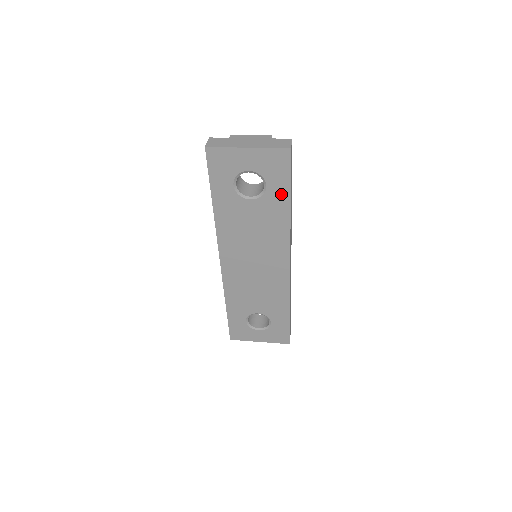
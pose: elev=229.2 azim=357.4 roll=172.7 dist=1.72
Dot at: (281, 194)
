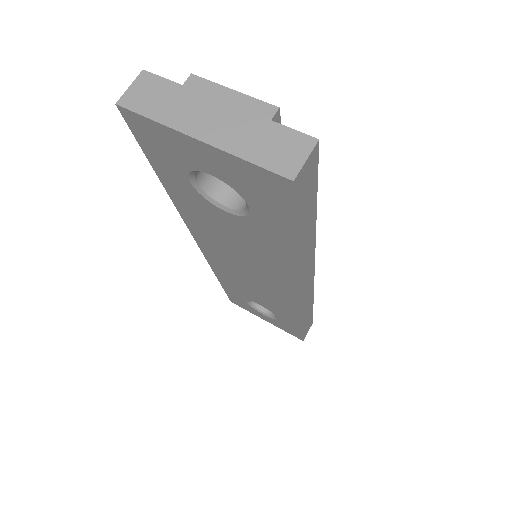
Dot at: (279, 230)
